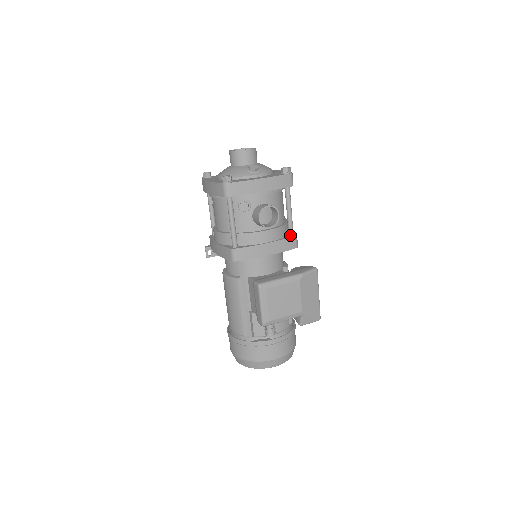
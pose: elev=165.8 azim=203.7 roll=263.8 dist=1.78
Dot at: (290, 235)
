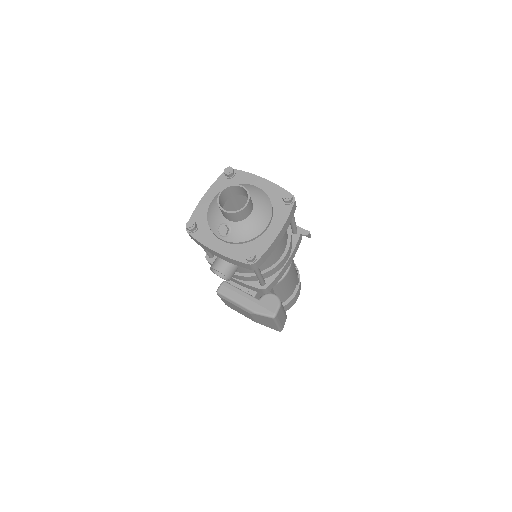
Dot at: occluded
